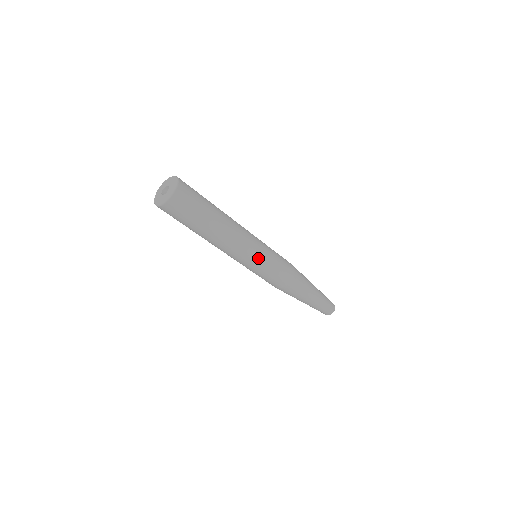
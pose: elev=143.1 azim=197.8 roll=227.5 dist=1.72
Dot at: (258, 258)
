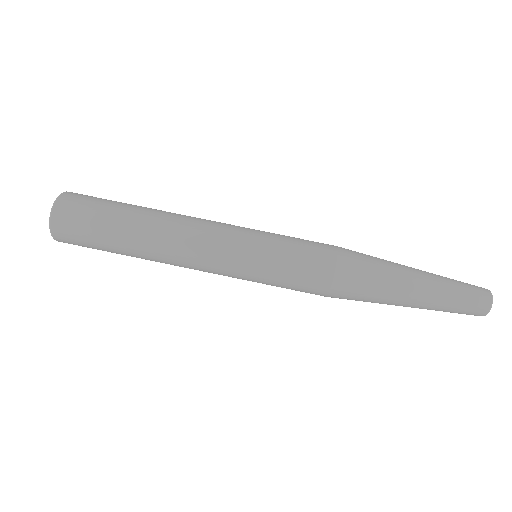
Dot at: (241, 255)
